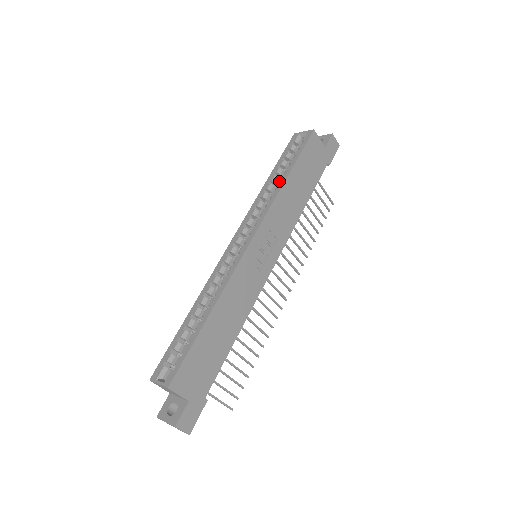
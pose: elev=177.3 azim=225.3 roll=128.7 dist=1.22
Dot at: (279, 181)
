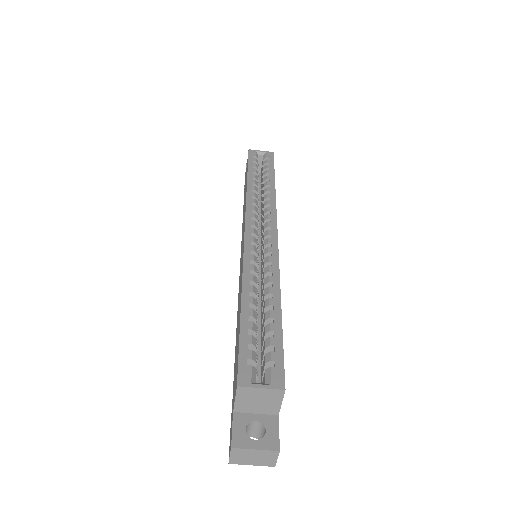
Dot at: (264, 186)
